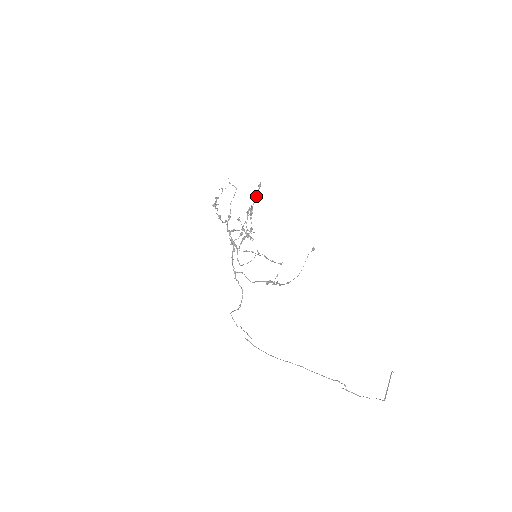
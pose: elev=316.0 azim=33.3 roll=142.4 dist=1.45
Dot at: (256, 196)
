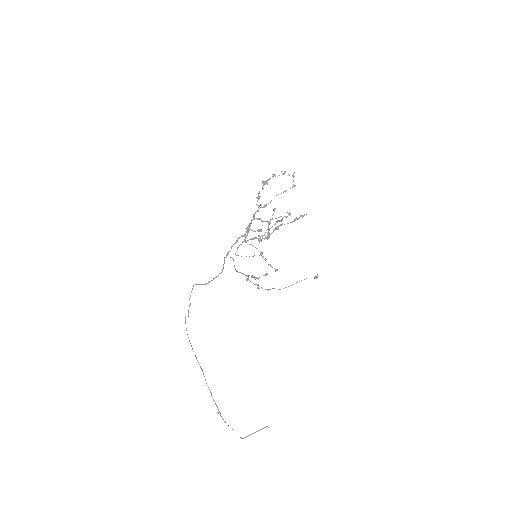
Dot at: occluded
